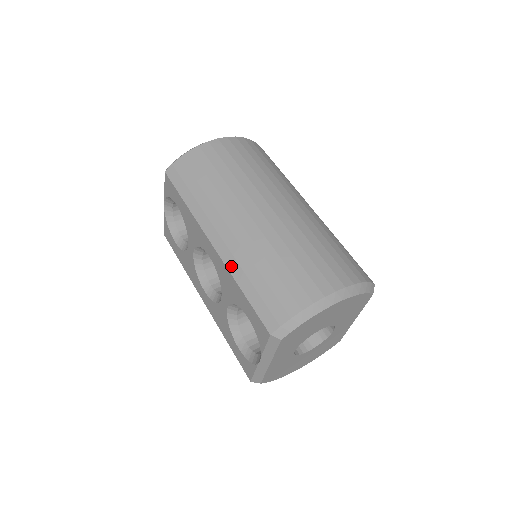
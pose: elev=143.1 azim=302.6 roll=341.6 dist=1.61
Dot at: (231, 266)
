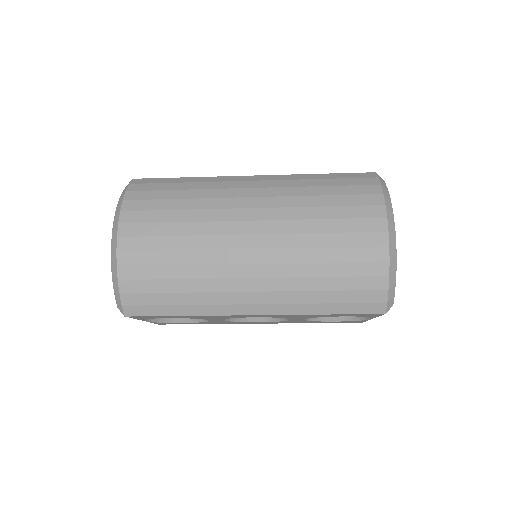
Dot at: (293, 311)
